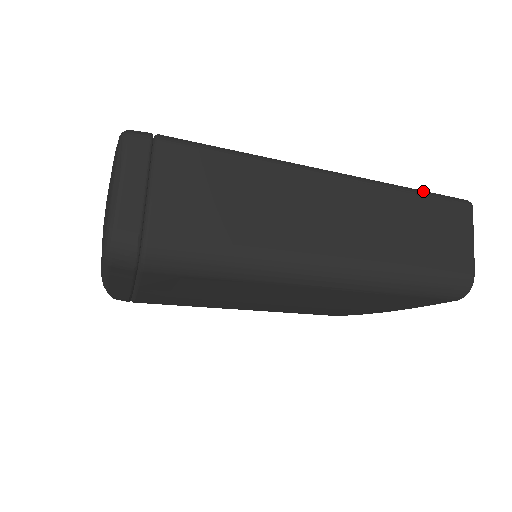
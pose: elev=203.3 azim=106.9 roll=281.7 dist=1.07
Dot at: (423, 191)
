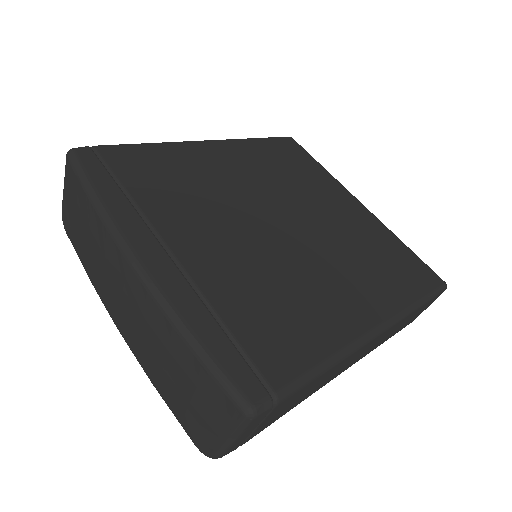
Dot at: (427, 299)
